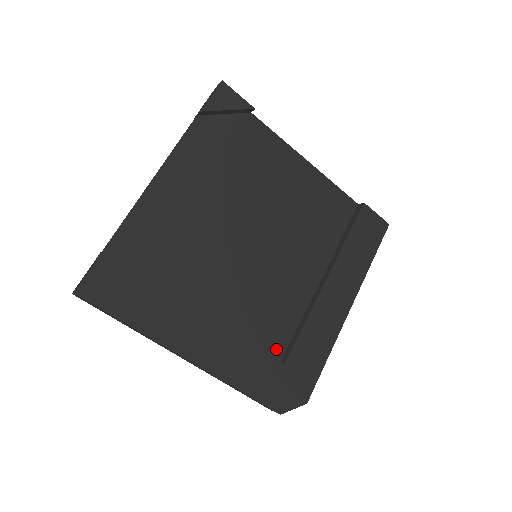
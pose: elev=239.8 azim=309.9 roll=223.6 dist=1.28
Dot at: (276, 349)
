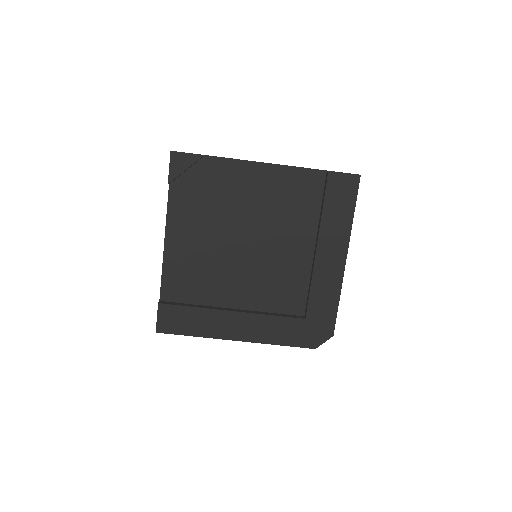
Dot at: (298, 309)
